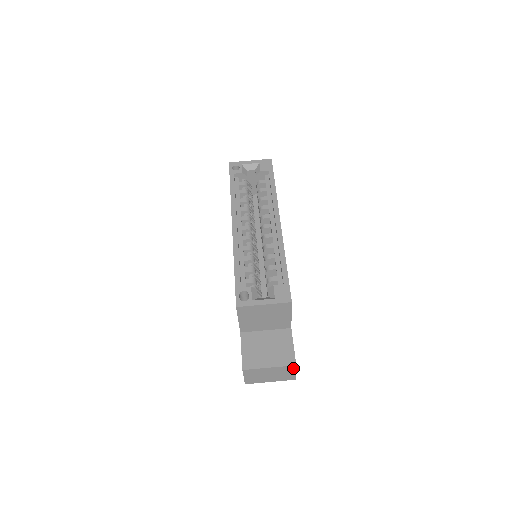
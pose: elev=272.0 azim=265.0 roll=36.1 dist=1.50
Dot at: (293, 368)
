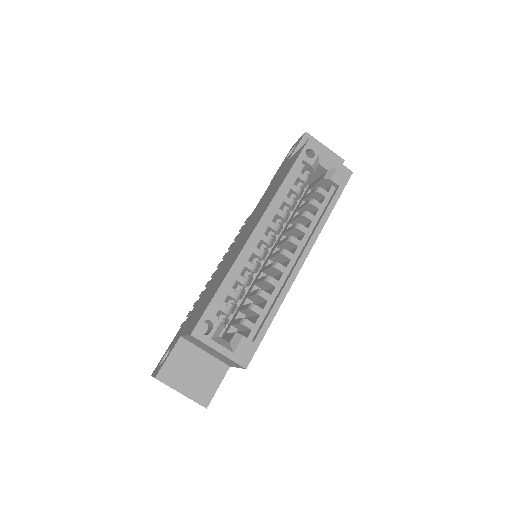
Dot at: occluded
